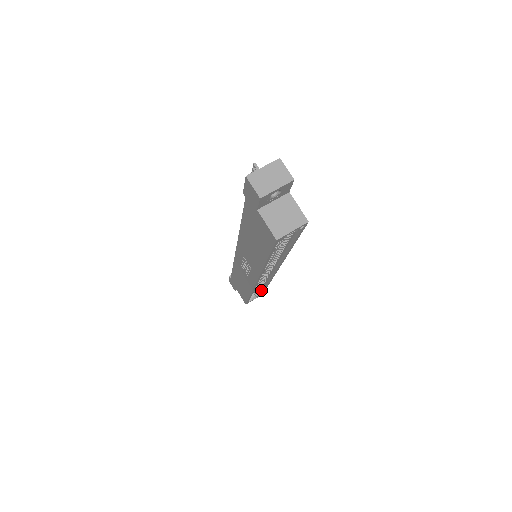
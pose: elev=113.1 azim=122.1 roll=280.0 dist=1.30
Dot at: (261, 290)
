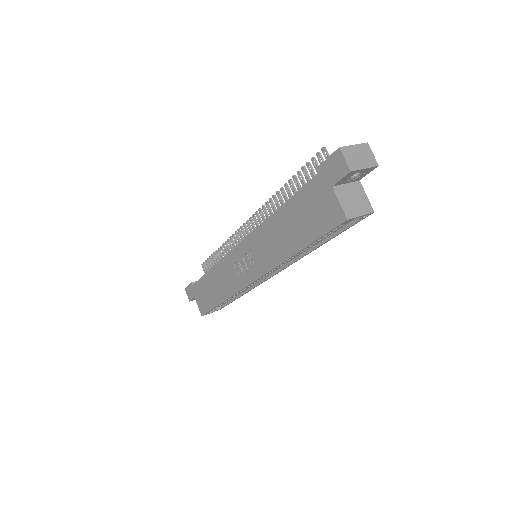
Dot at: (224, 303)
